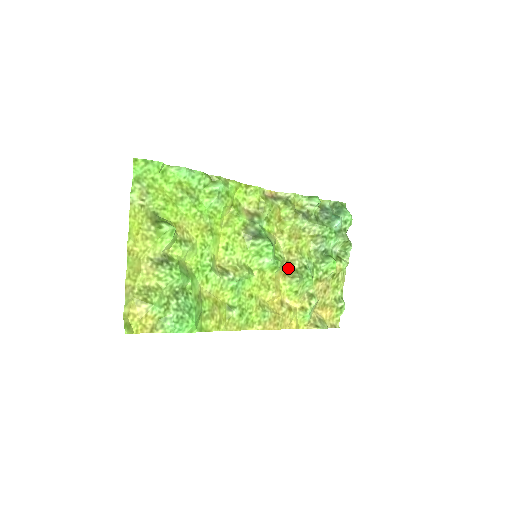
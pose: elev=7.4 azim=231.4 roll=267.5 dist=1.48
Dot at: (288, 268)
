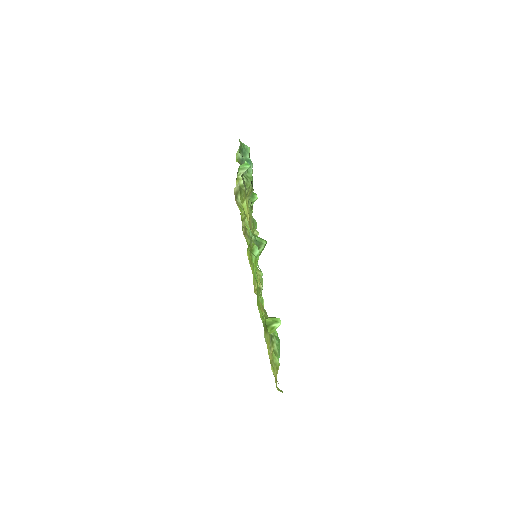
Dot at: occluded
